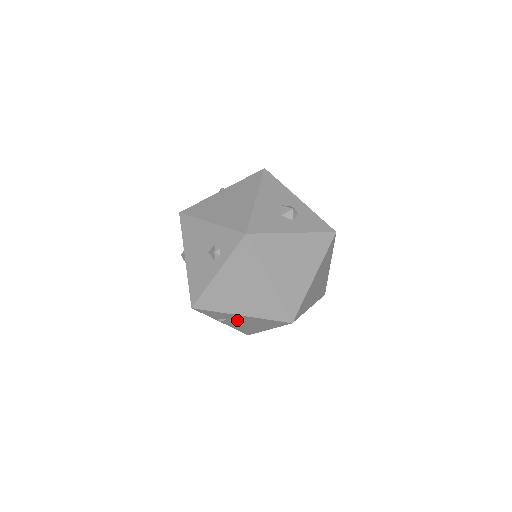
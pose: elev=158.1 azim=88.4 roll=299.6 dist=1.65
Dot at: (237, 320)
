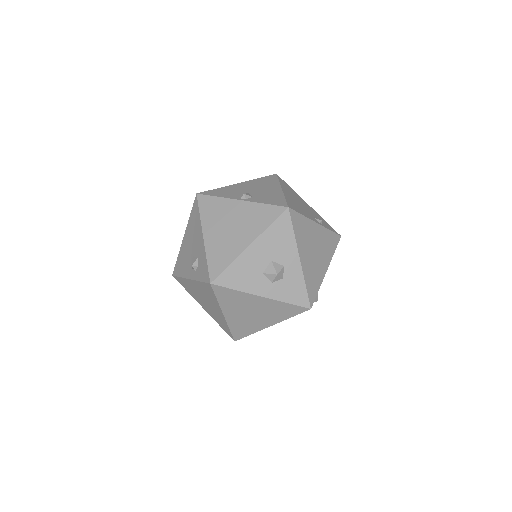
Dot at: occluded
